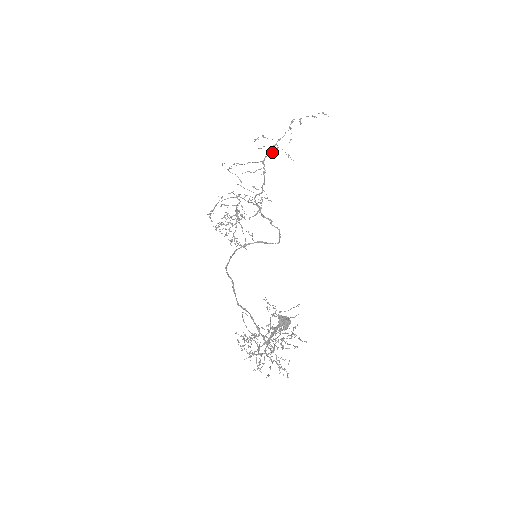
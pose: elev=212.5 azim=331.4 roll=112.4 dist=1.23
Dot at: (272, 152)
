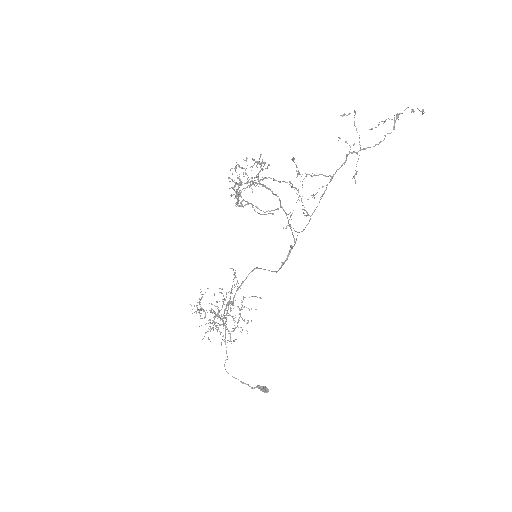
Dot at: occluded
